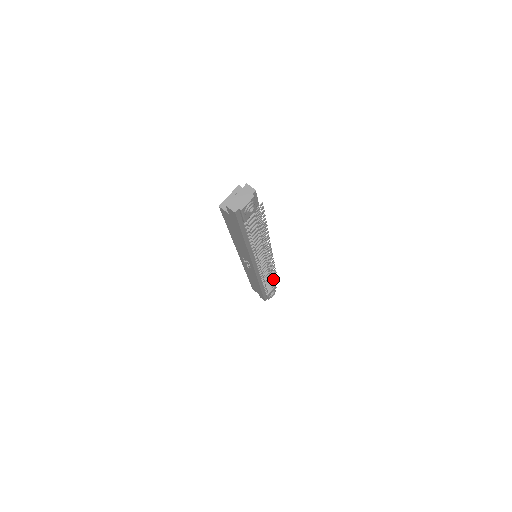
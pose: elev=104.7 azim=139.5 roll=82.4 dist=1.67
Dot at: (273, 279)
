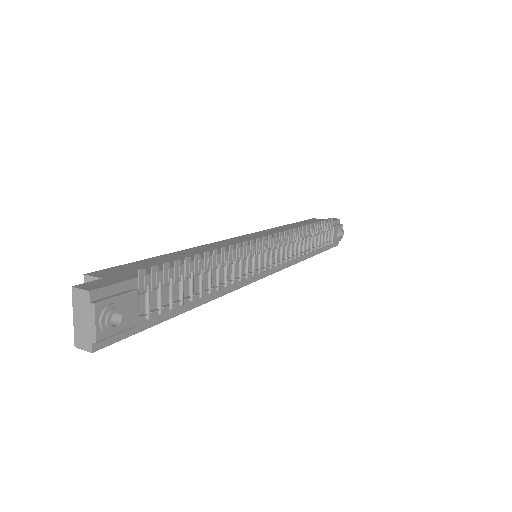
Dot at: (320, 229)
